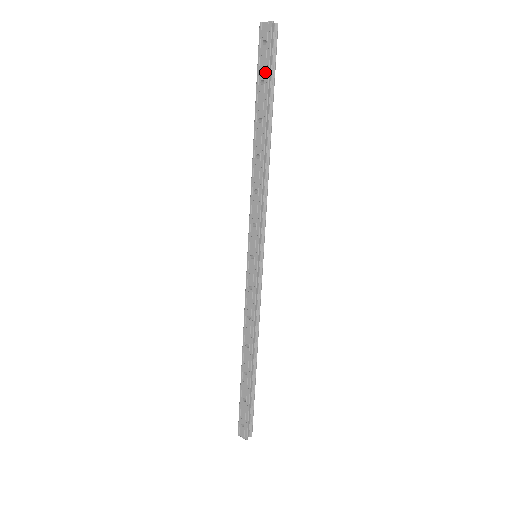
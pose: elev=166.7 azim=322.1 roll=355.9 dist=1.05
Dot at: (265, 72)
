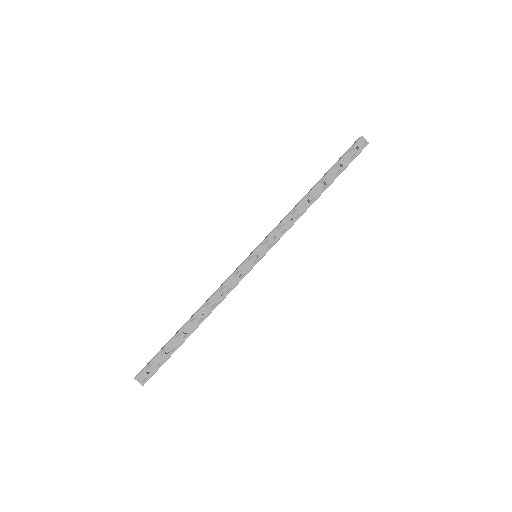
Dot at: (347, 162)
